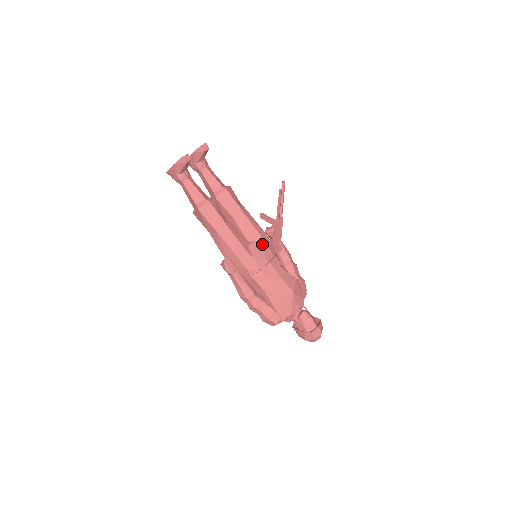
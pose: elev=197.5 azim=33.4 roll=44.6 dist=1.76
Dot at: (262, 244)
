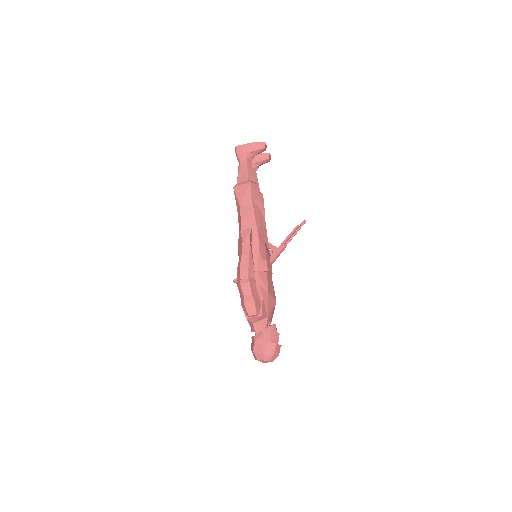
Dot at: (268, 249)
